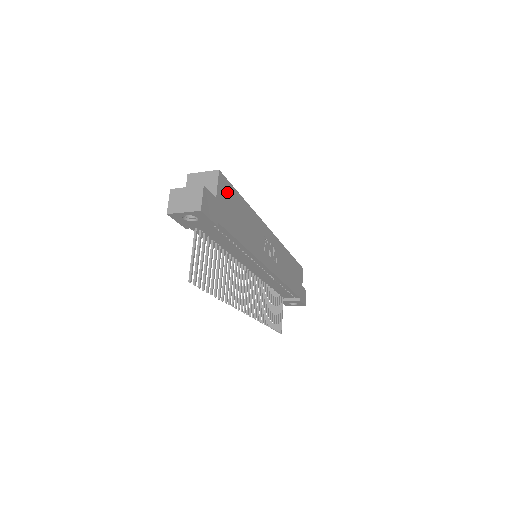
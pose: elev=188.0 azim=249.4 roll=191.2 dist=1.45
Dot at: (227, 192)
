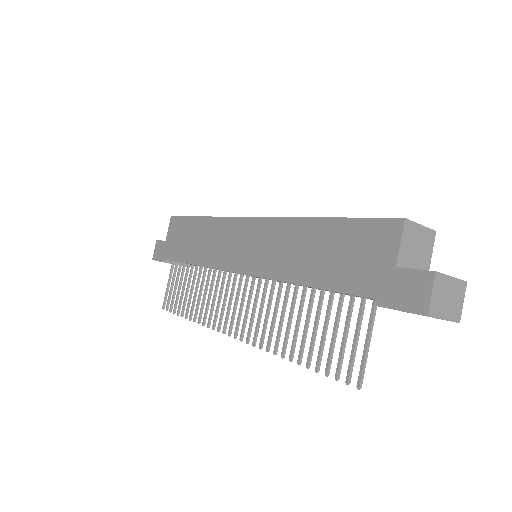
Dot at: occluded
